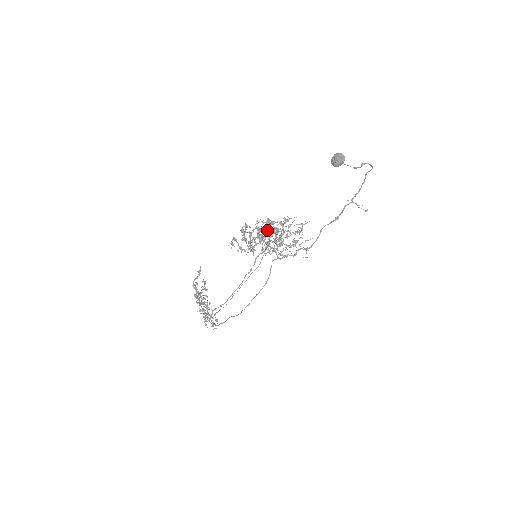
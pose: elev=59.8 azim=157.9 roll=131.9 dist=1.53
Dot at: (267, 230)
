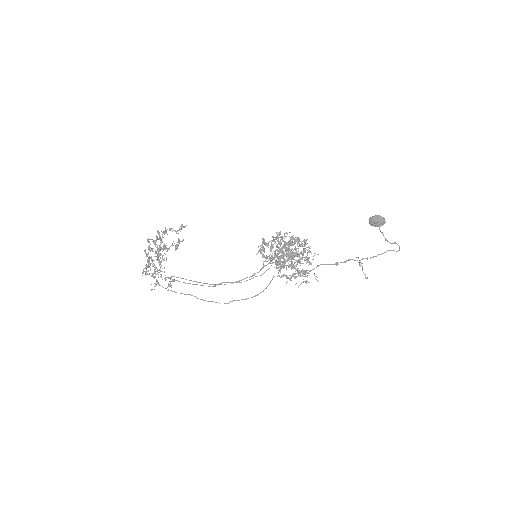
Dot at: occluded
